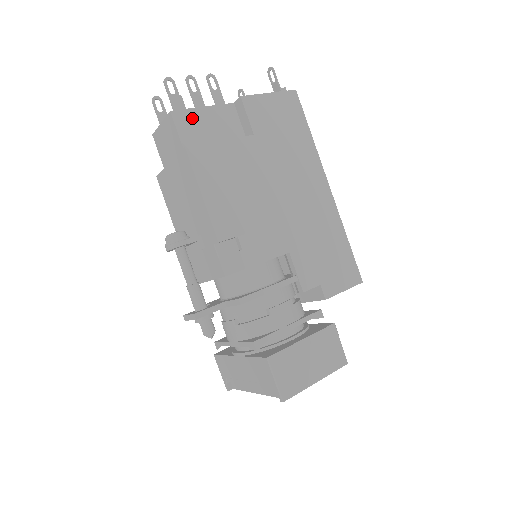
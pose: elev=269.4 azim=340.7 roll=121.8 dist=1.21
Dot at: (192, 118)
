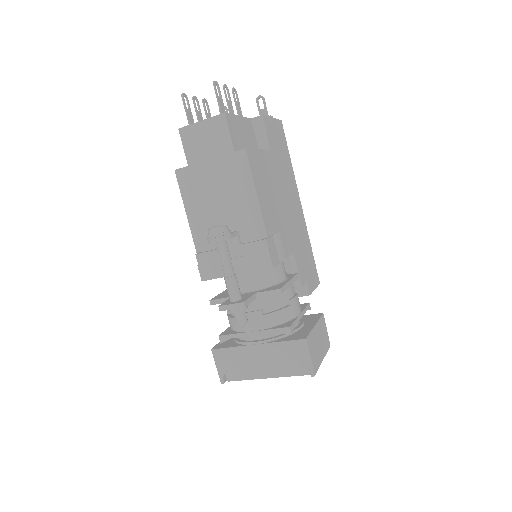
Dot at: (235, 123)
